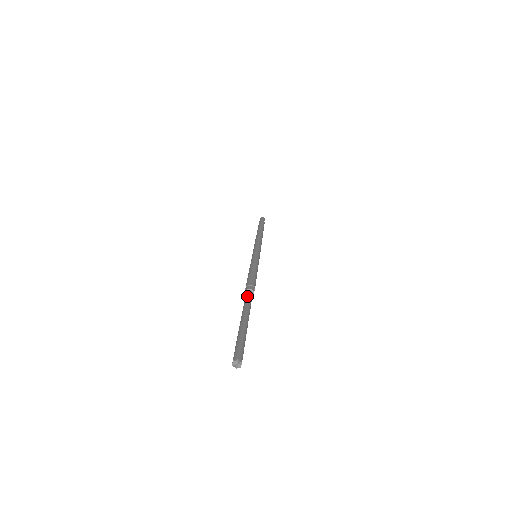
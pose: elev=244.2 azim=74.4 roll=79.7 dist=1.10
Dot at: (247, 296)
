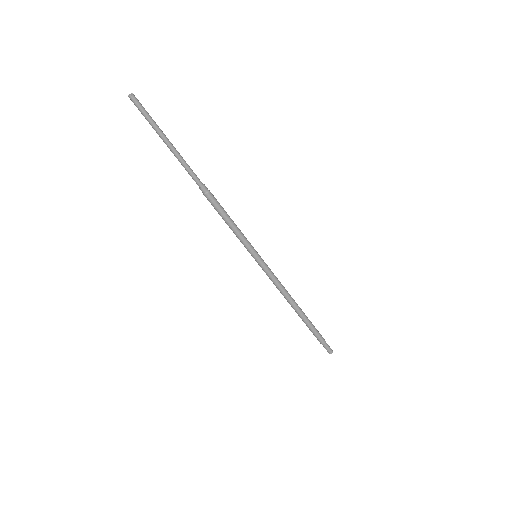
Dot at: (192, 175)
